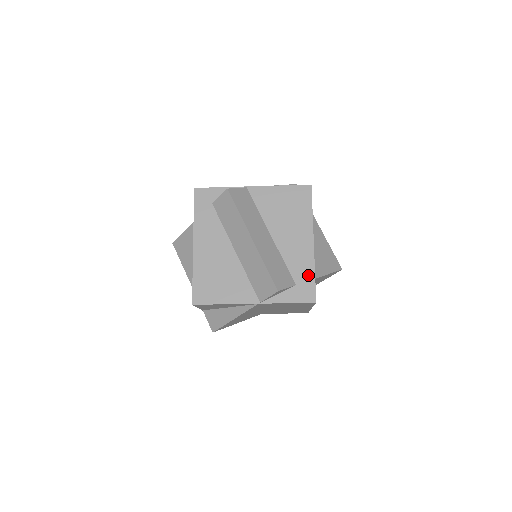
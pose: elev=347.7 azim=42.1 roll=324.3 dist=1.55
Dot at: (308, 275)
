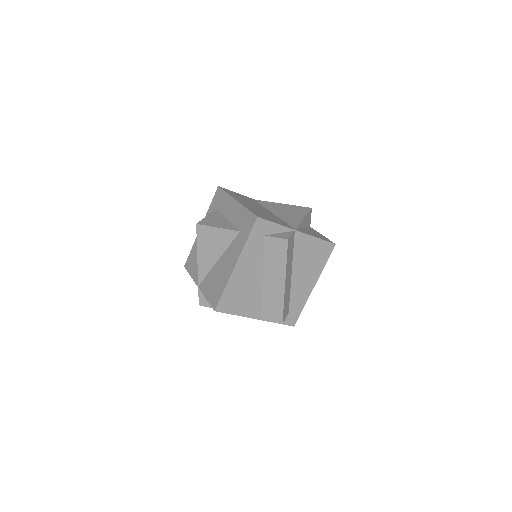
Dot at: (299, 308)
